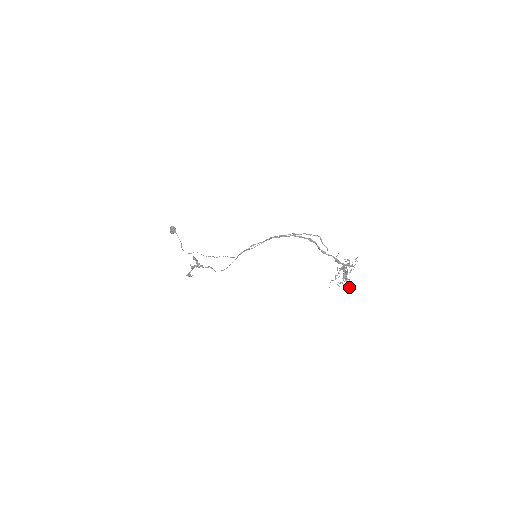
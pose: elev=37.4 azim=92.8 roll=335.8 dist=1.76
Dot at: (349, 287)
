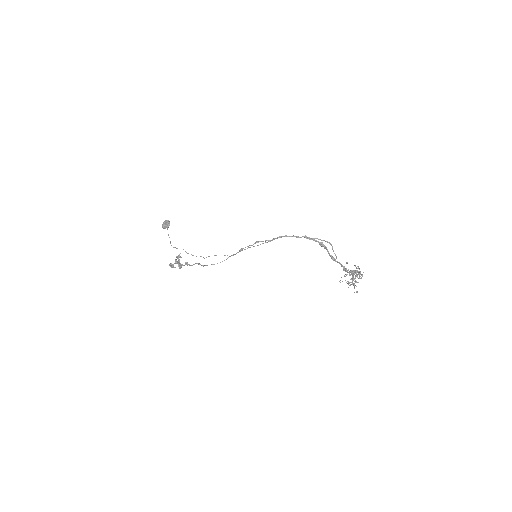
Dot at: (356, 291)
